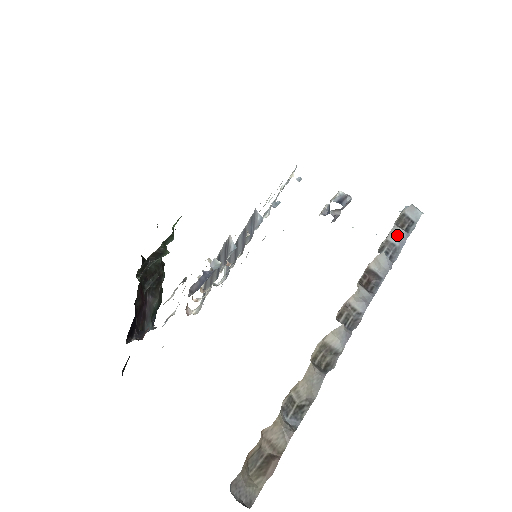
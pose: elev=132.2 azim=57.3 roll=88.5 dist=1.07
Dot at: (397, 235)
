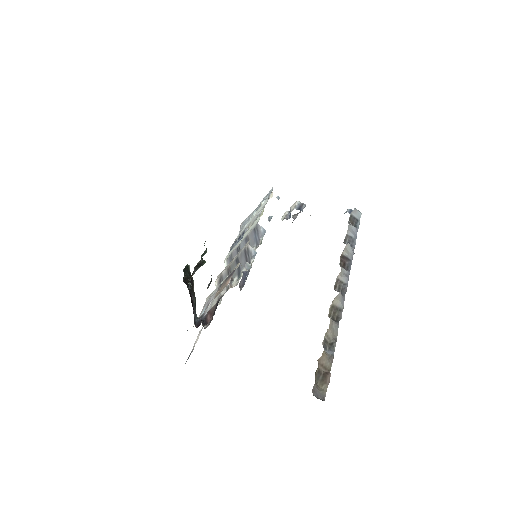
Dot at: (351, 230)
